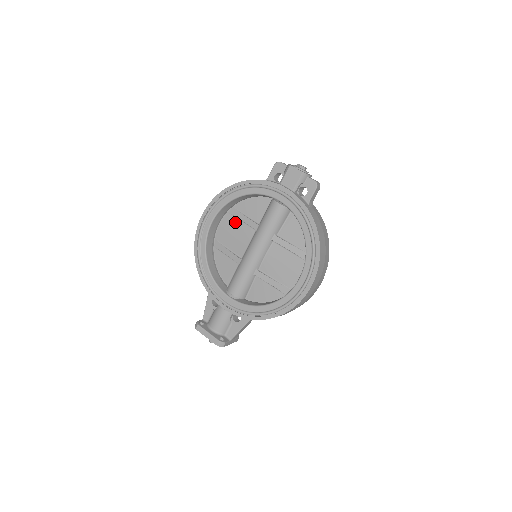
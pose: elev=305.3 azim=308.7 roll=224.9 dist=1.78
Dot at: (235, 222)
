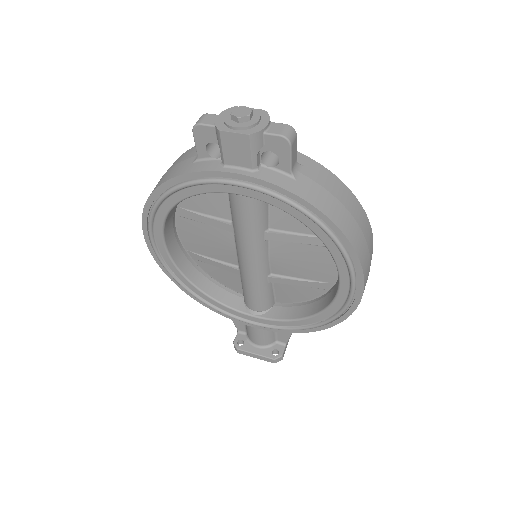
Dot at: (196, 226)
